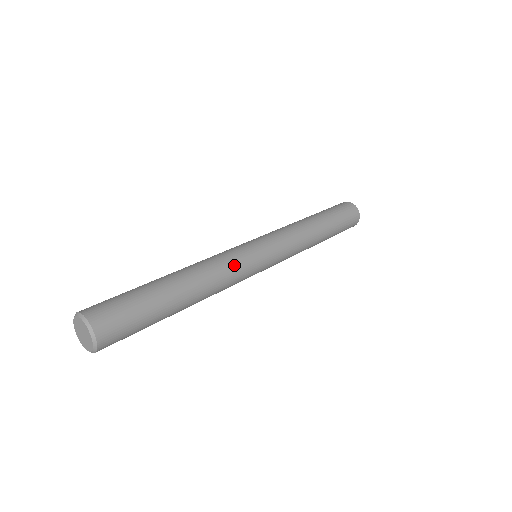
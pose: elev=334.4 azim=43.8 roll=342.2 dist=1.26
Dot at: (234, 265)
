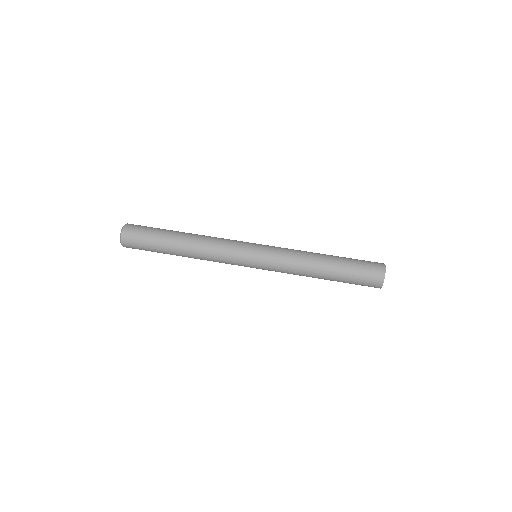
Dot at: occluded
